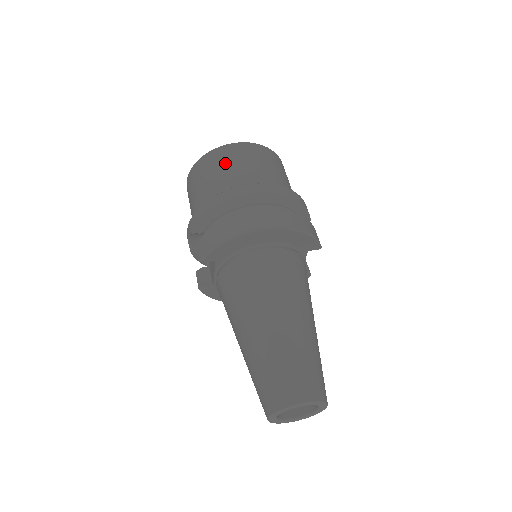
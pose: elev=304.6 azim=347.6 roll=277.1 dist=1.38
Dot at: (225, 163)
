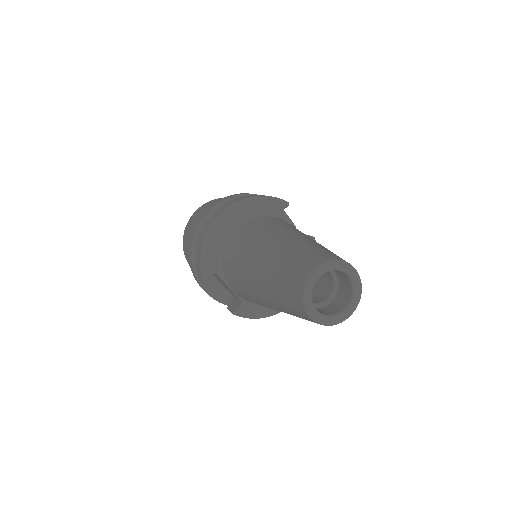
Dot at: (192, 224)
